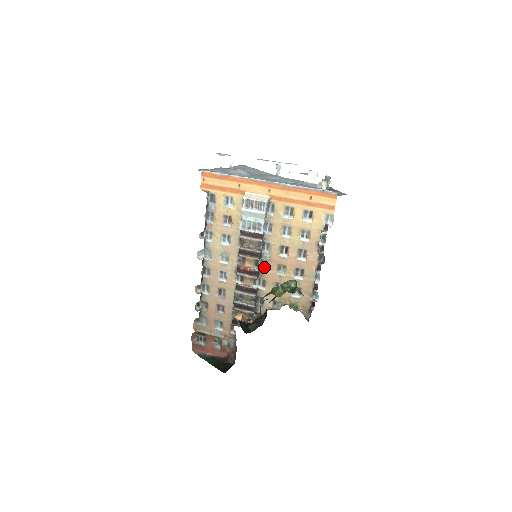
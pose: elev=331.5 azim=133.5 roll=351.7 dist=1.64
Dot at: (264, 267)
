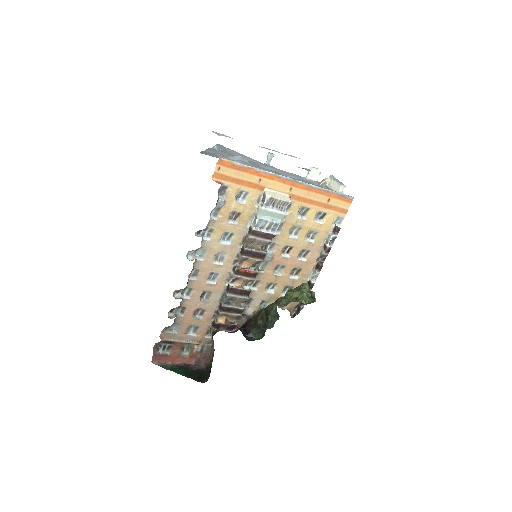
Dot at: (261, 267)
